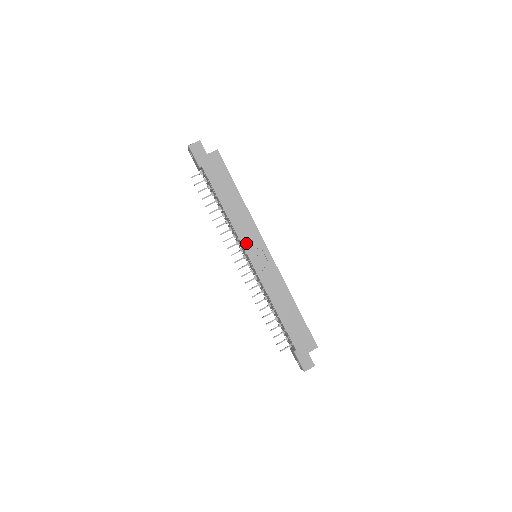
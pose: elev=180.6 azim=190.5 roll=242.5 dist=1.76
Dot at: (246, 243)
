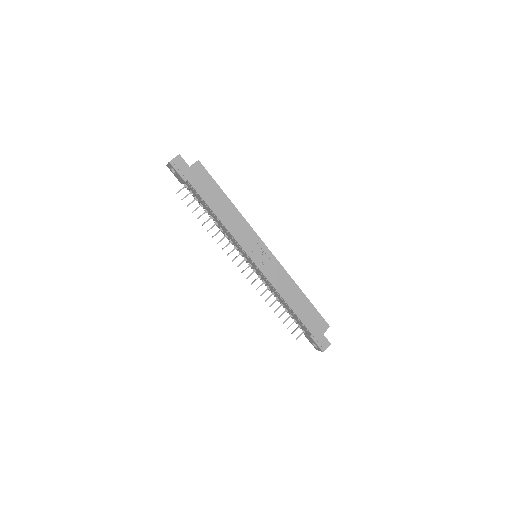
Dot at: (246, 246)
